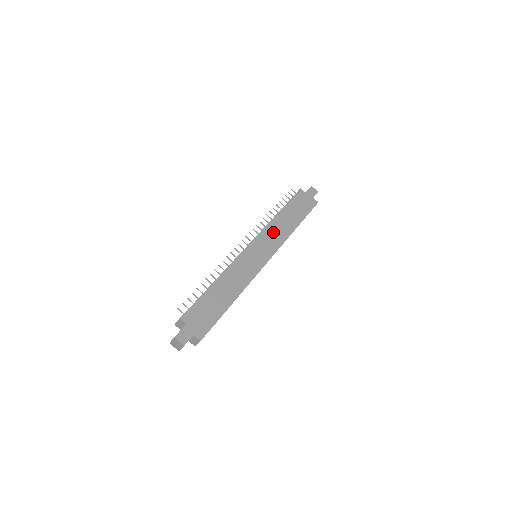
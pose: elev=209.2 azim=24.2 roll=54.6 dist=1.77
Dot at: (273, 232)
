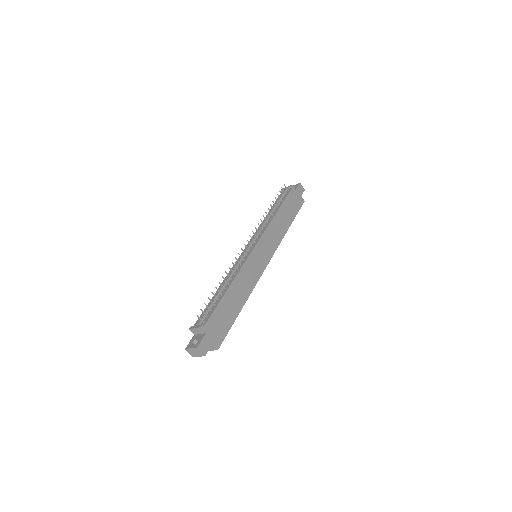
Dot at: (272, 232)
